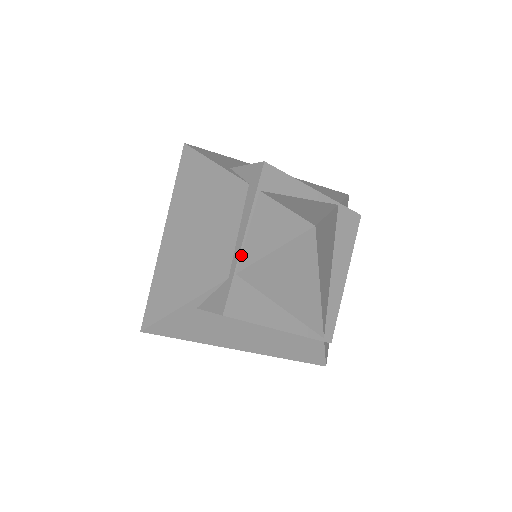
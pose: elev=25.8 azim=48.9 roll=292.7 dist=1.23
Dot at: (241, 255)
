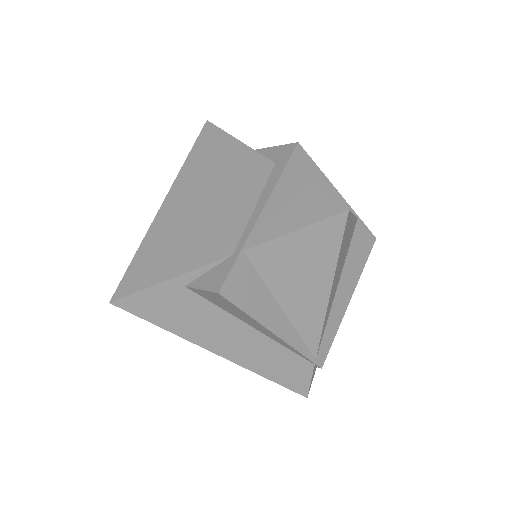
Dot at: (253, 232)
